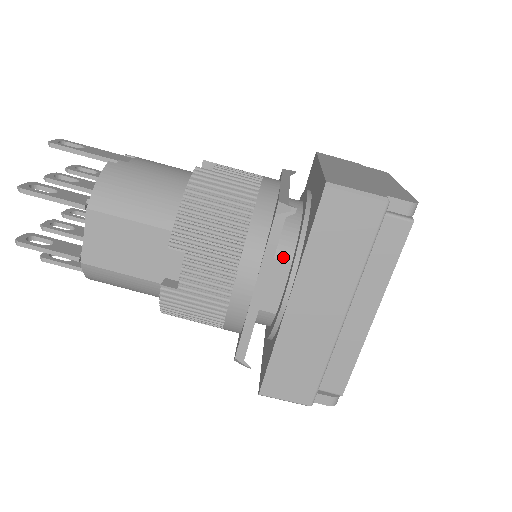
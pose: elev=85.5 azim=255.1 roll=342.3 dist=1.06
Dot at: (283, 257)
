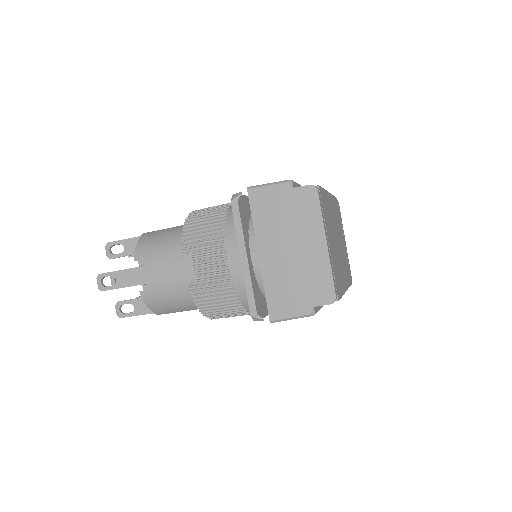
Dot at: occluded
